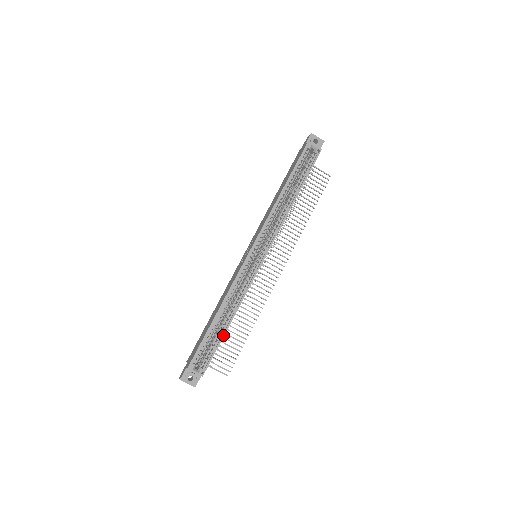
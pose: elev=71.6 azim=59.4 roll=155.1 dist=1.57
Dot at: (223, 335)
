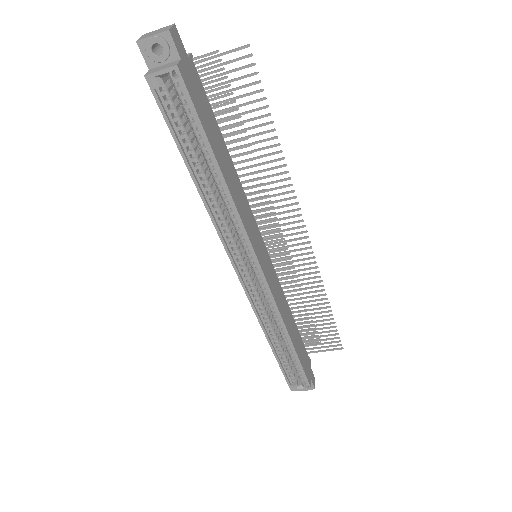
Dot at: (296, 356)
